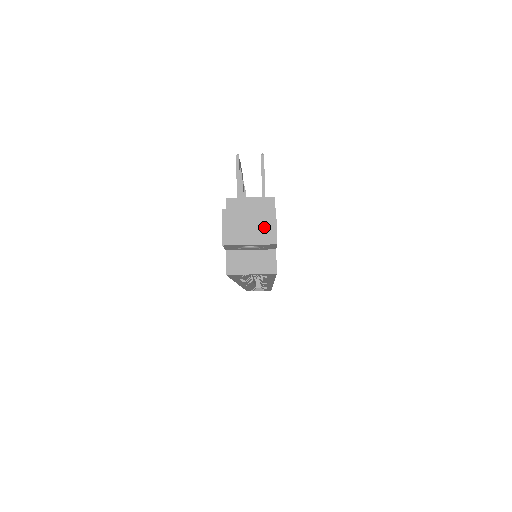
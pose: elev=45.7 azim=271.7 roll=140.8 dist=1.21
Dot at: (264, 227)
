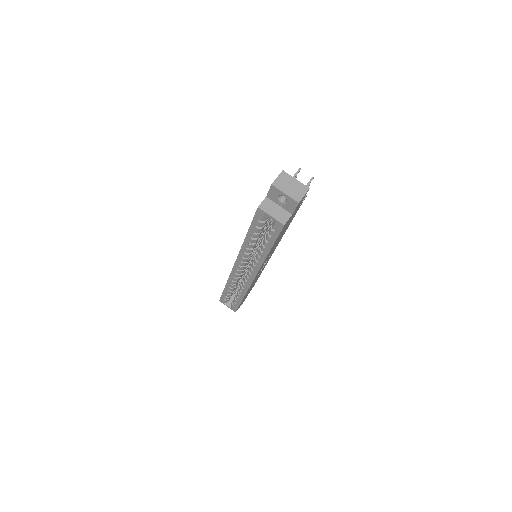
Dot at: (298, 192)
